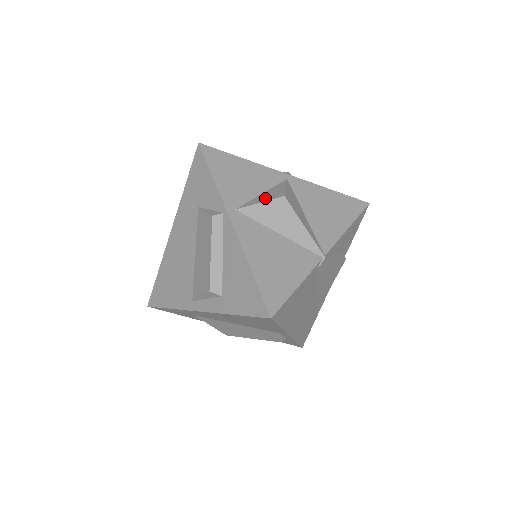
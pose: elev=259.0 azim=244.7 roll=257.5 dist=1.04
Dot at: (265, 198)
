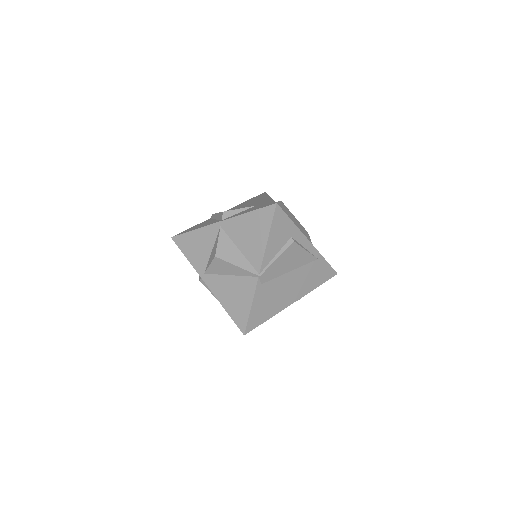
Dot at: (211, 259)
